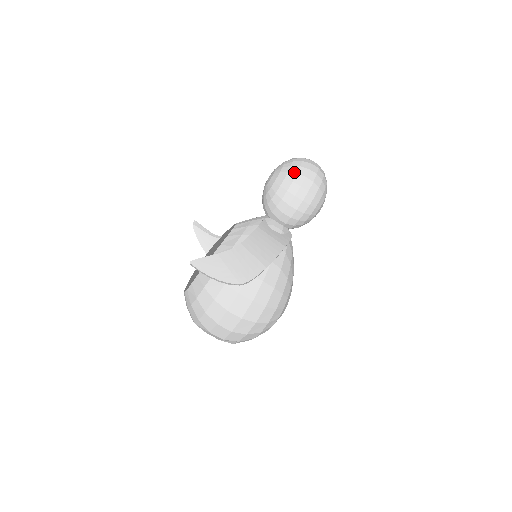
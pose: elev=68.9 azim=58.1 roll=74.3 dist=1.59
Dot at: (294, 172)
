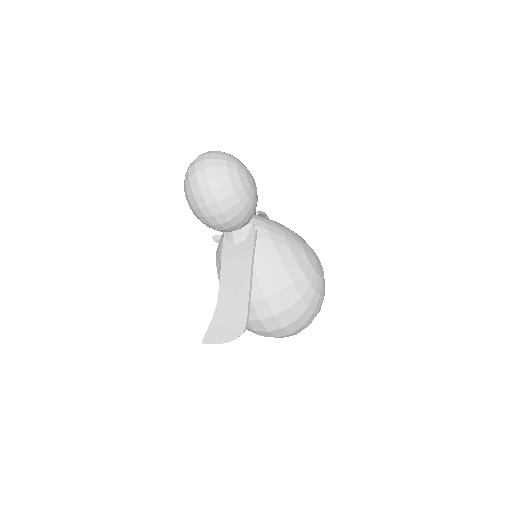
Dot at: (192, 198)
